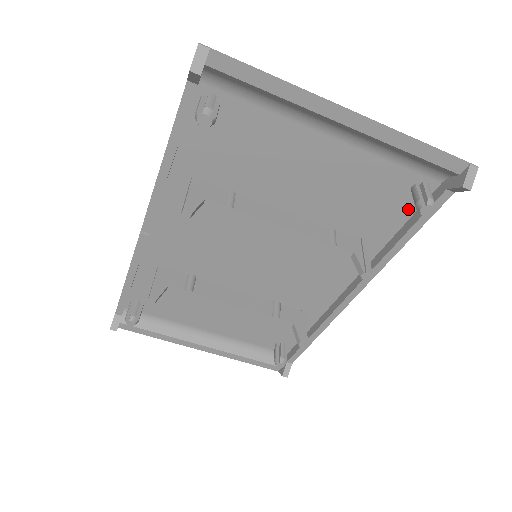
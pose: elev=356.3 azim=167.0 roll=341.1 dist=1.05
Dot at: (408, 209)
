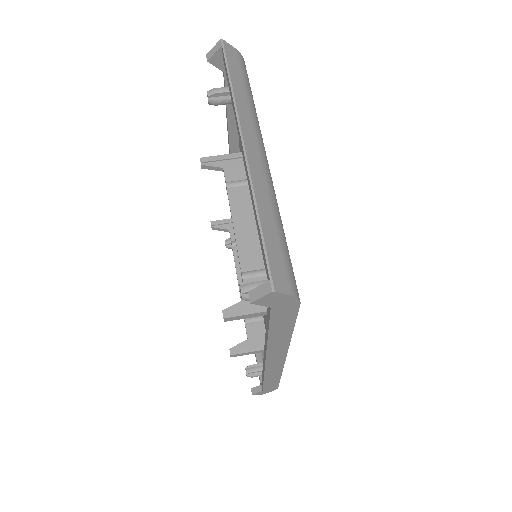
Dot at: occluded
